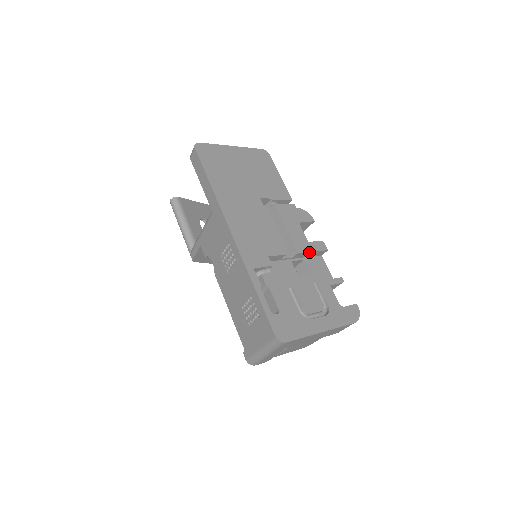
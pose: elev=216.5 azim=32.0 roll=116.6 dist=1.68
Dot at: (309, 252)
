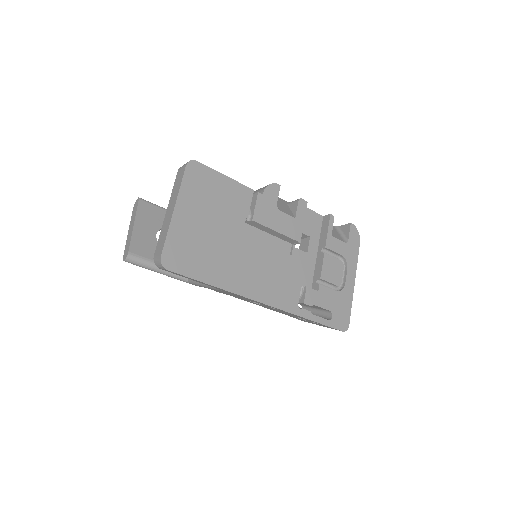
Dot at: (302, 227)
